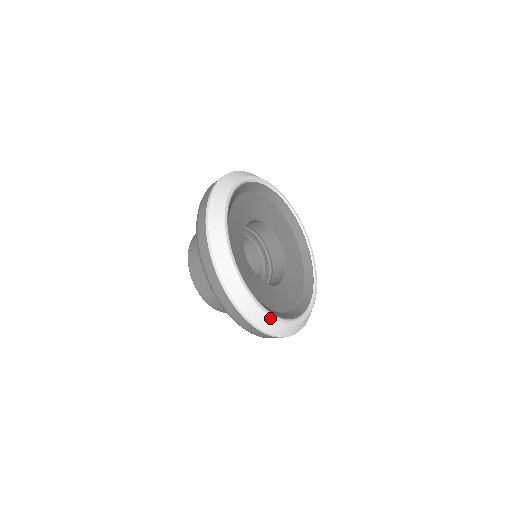
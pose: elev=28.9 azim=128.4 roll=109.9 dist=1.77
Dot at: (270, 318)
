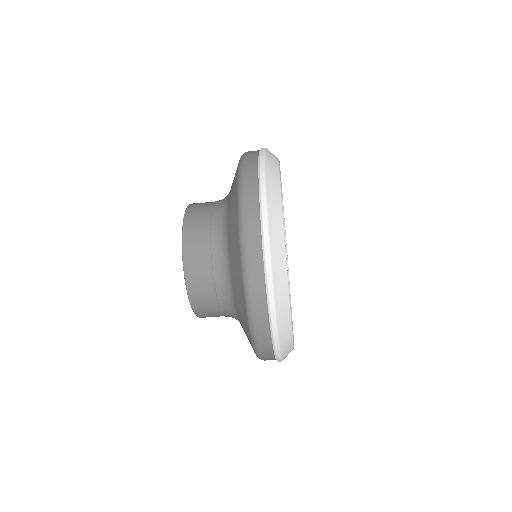
Dot at: (288, 298)
